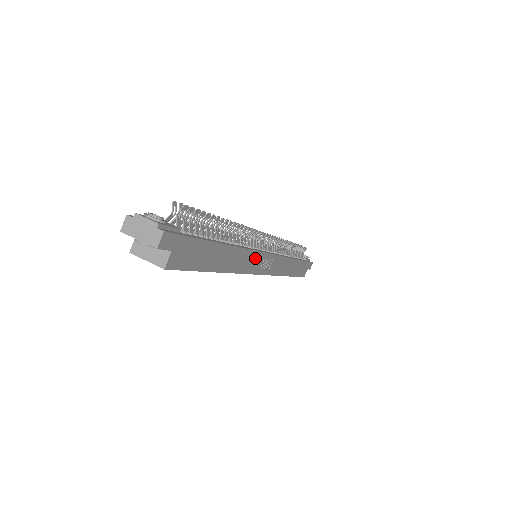
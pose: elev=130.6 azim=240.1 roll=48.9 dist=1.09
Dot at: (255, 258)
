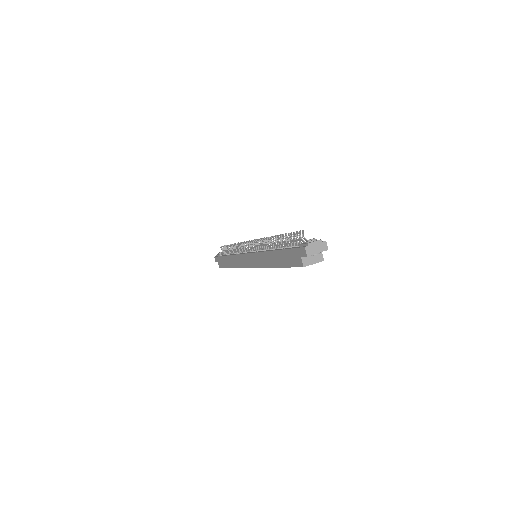
Dot at: occluded
